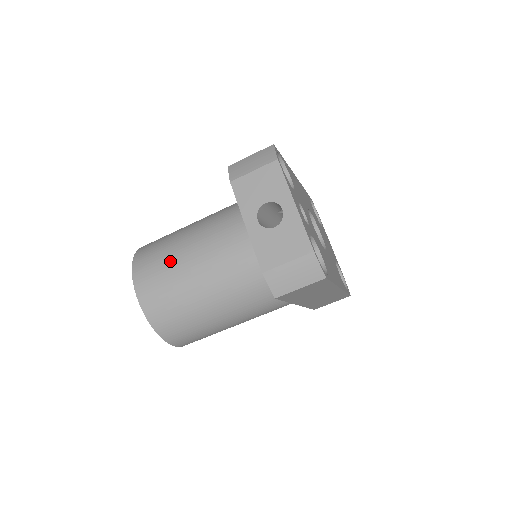
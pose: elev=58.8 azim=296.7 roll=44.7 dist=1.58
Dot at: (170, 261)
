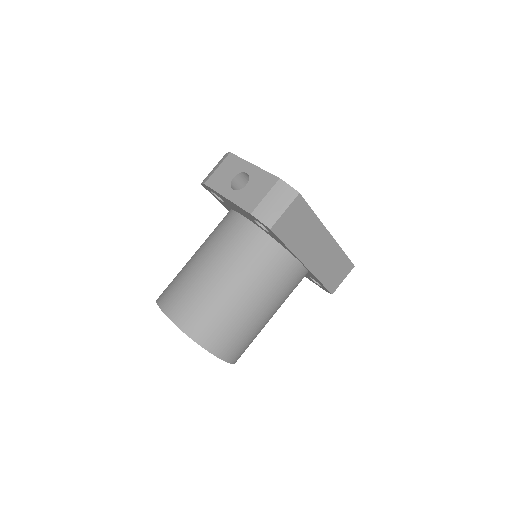
Dot at: (185, 276)
